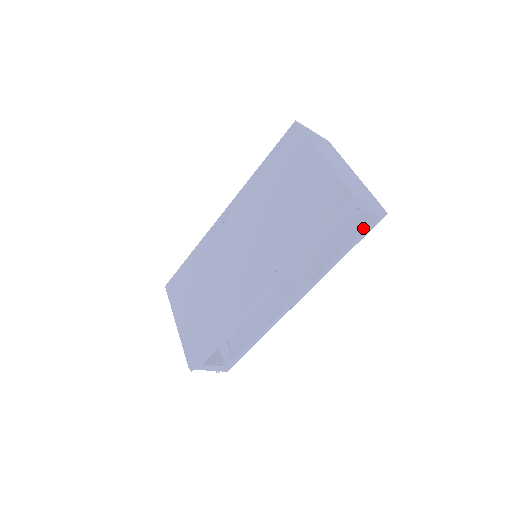
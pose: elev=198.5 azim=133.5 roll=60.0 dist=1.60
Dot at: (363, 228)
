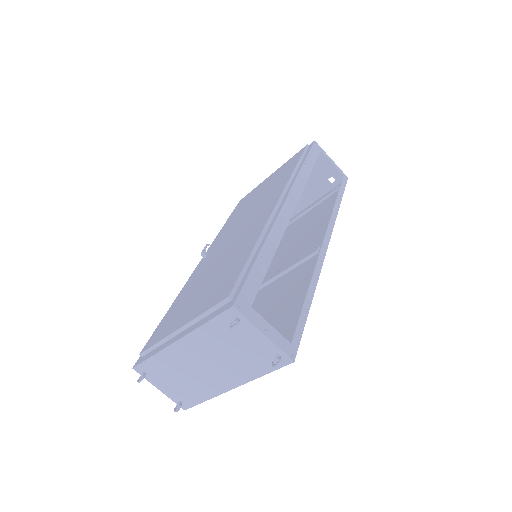
Dot at: occluded
